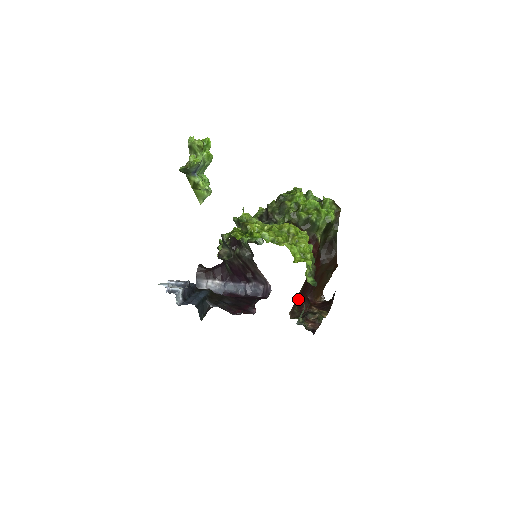
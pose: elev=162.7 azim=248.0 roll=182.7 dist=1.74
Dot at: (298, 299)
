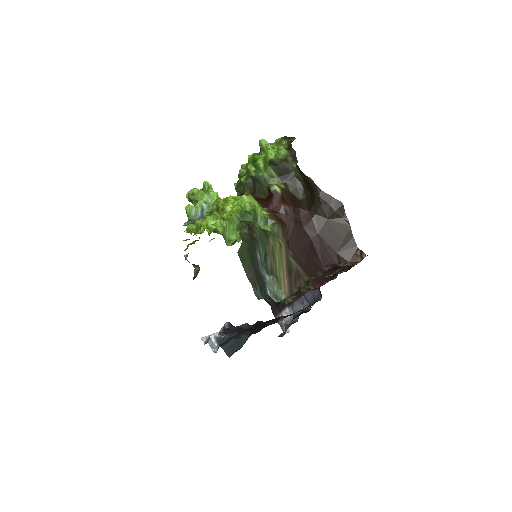
Dot at: (304, 274)
